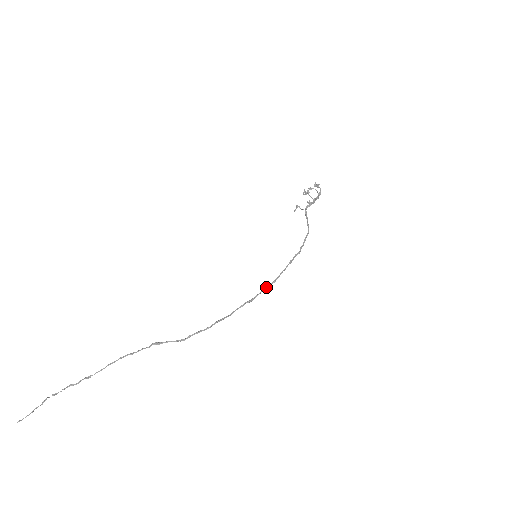
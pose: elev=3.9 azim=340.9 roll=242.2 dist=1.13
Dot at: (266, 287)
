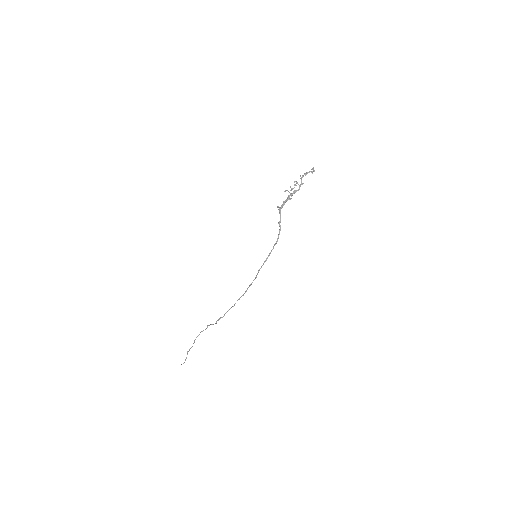
Dot at: (251, 283)
